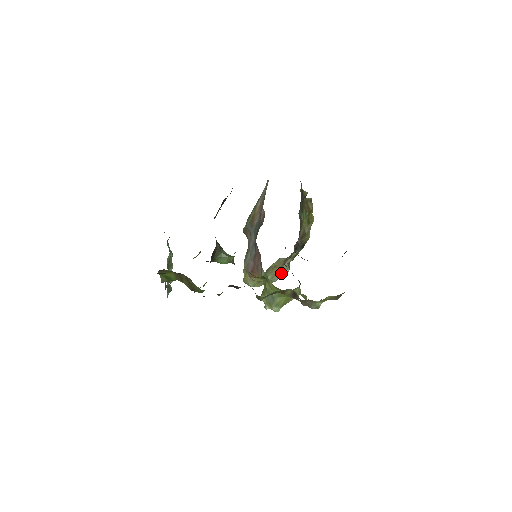
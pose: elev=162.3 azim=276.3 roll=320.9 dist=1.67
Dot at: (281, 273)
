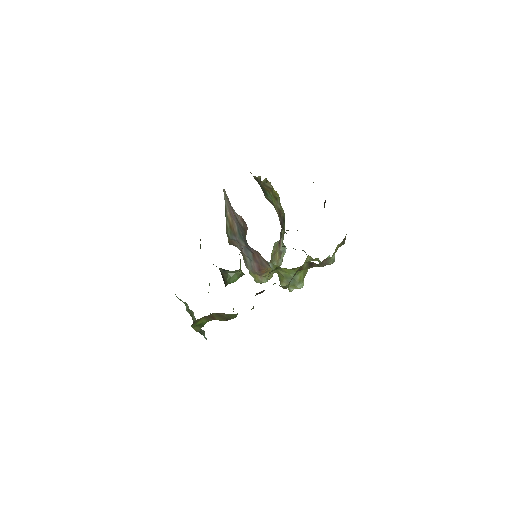
Dot at: (282, 255)
